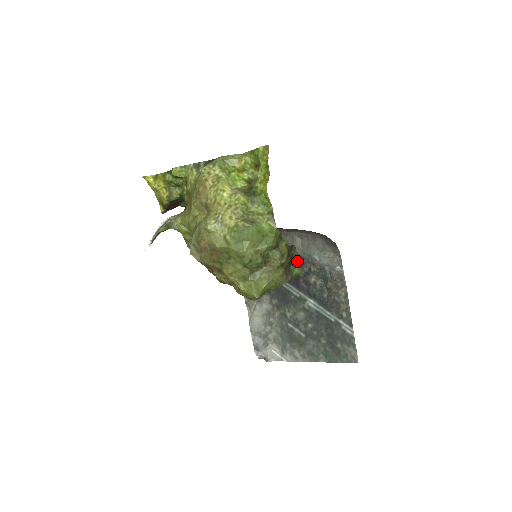
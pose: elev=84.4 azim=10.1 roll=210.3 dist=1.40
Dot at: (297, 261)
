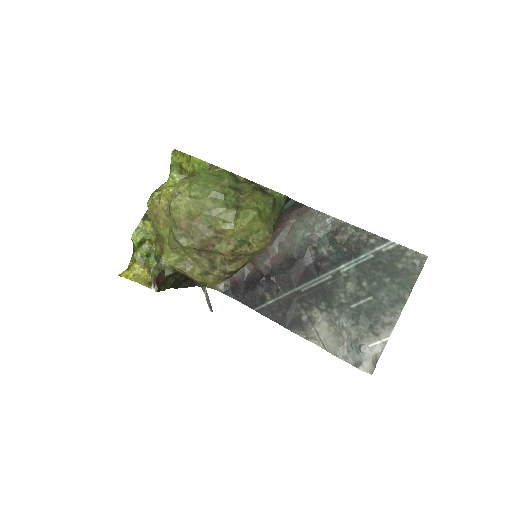
Dot at: (269, 191)
